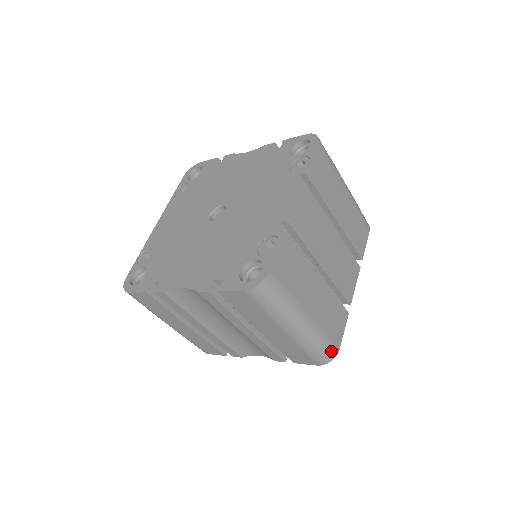
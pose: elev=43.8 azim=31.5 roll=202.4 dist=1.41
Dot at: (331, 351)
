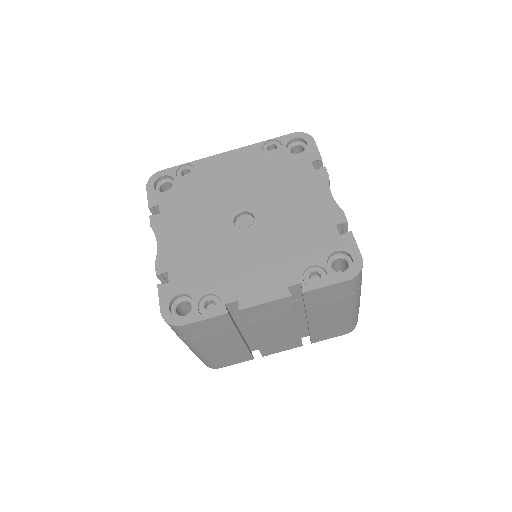
Dot at: (210, 366)
